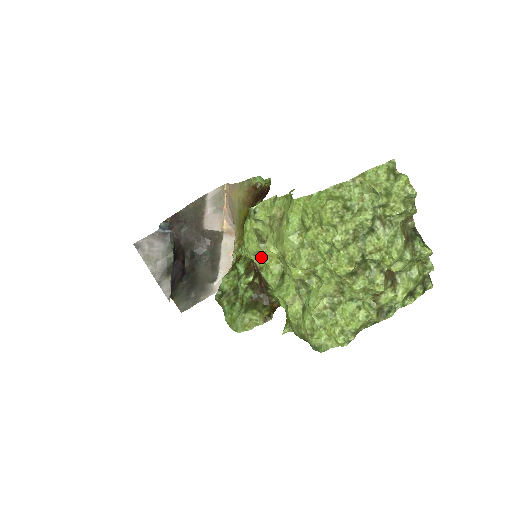
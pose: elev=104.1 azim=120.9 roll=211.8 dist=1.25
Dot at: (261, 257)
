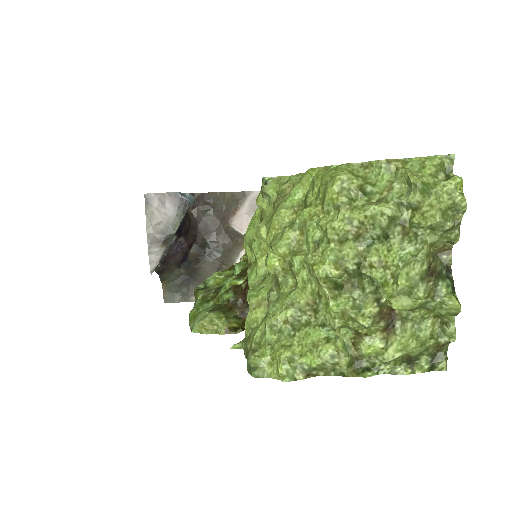
Dot at: (254, 248)
